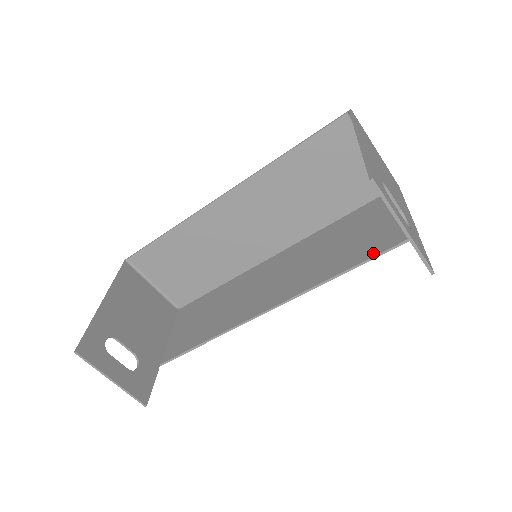
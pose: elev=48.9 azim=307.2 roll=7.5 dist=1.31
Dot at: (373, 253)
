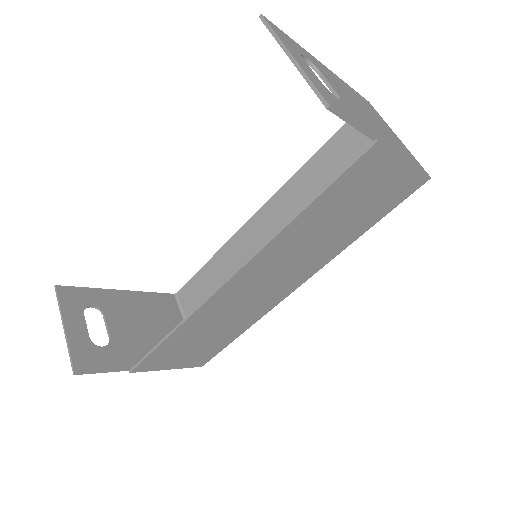
Dot at: (332, 184)
